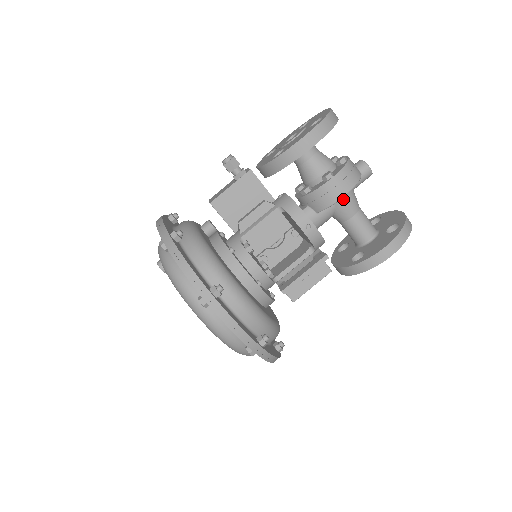
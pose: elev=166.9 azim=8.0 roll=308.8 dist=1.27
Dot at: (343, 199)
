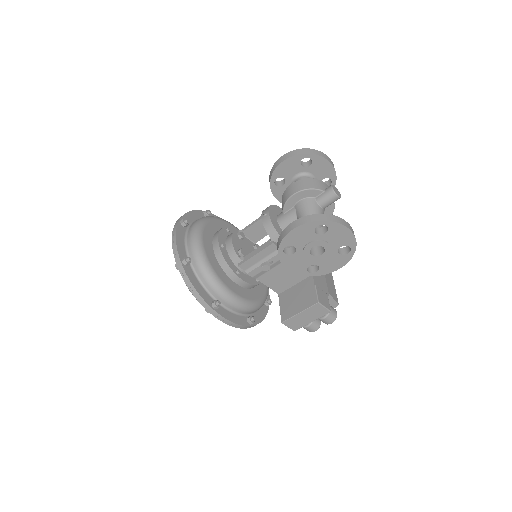
Dot at: (301, 204)
